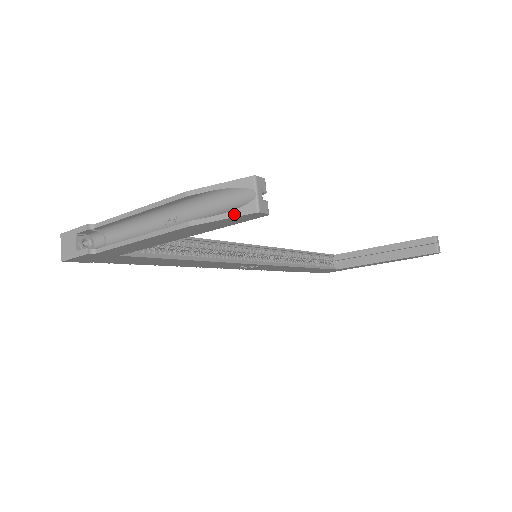
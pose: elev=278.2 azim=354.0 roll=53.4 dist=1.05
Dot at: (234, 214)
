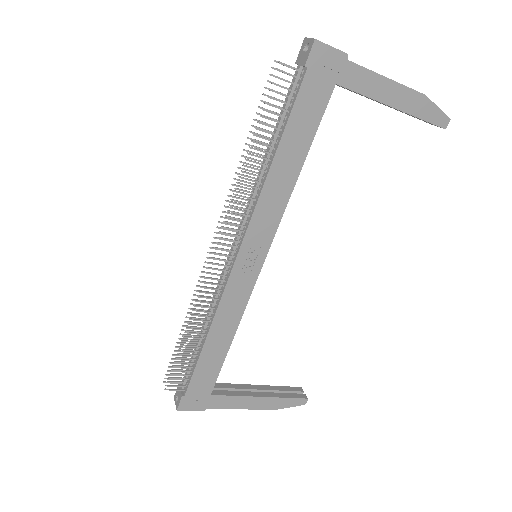
Dot at: (442, 111)
